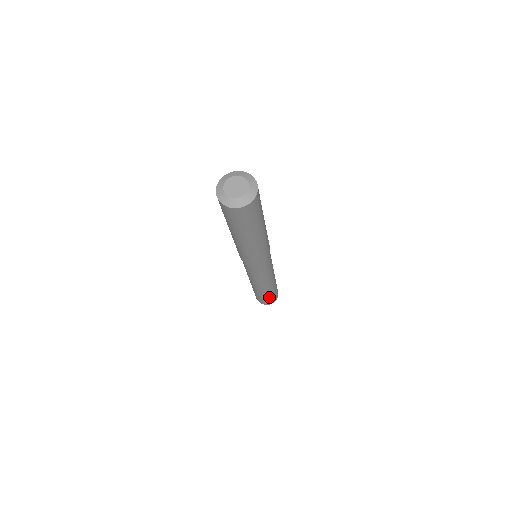
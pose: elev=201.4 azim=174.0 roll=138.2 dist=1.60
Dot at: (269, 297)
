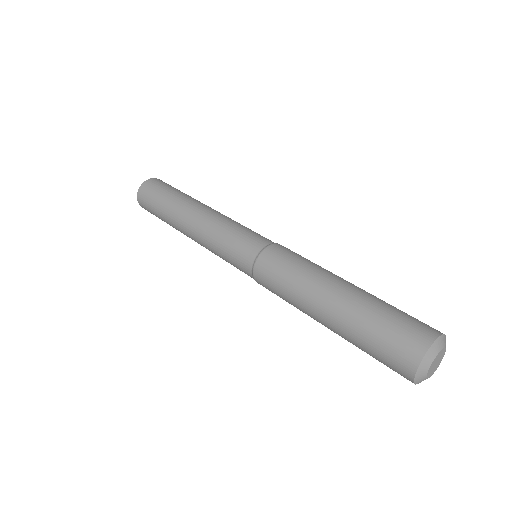
Dot at: occluded
